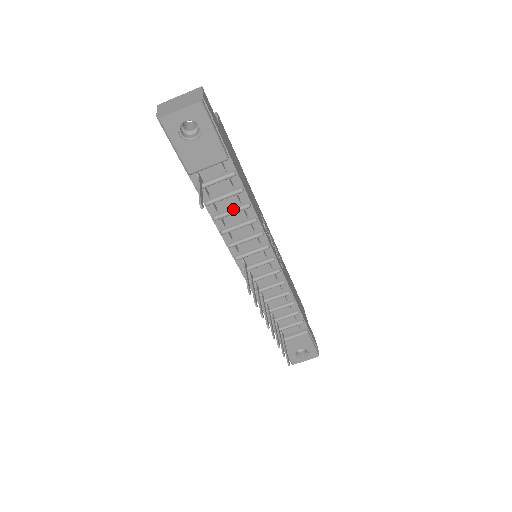
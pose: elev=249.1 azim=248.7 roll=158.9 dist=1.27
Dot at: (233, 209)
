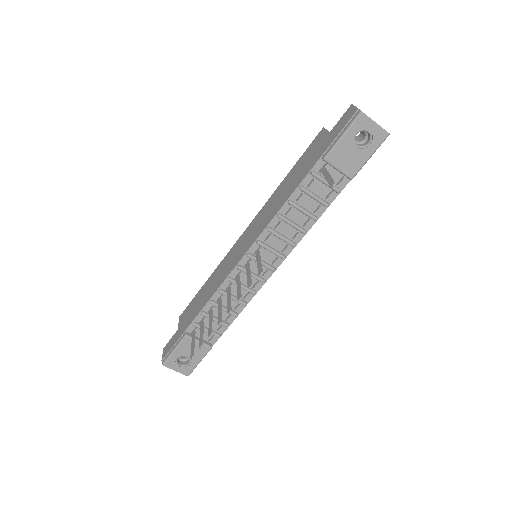
Dot at: (307, 210)
